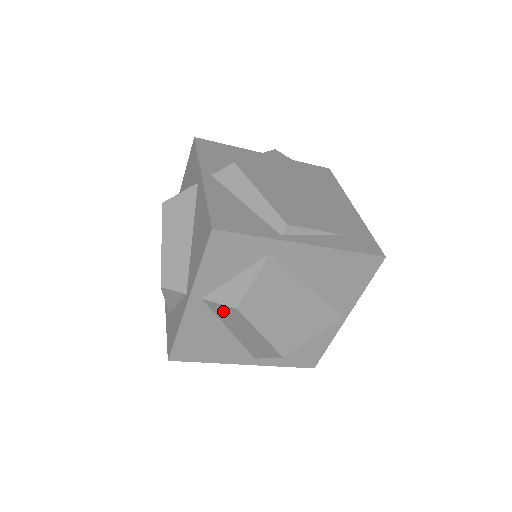
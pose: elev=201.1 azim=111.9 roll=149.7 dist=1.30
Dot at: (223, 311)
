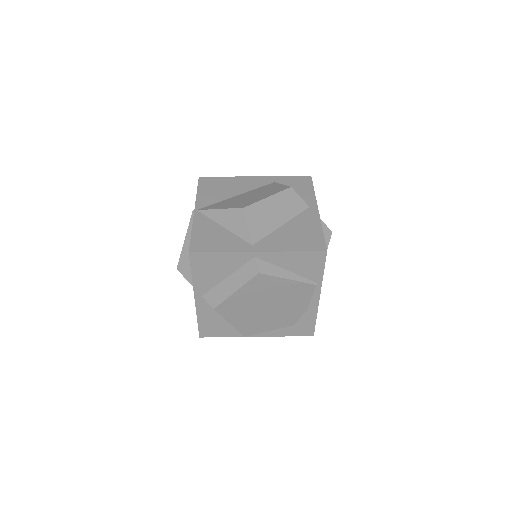
Dot at: occluded
